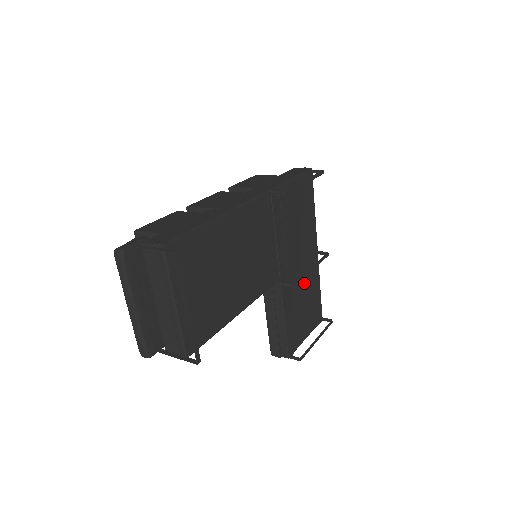
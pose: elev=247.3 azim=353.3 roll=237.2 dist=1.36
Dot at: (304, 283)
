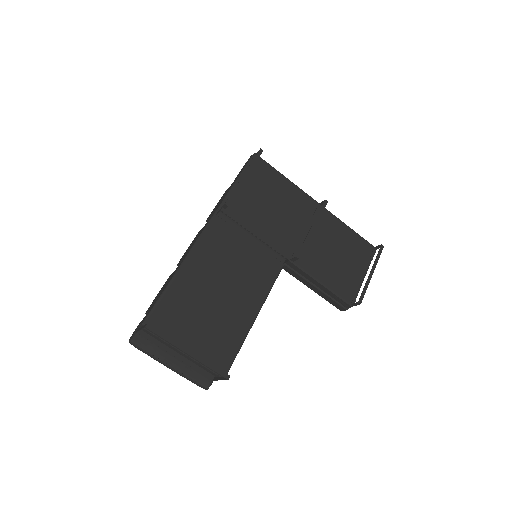
Dot at: (322, 240)
